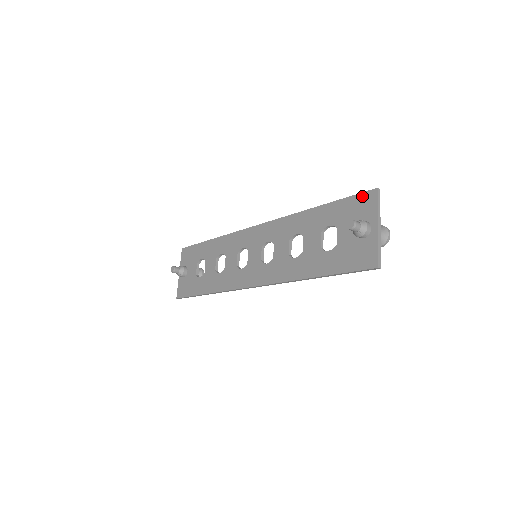
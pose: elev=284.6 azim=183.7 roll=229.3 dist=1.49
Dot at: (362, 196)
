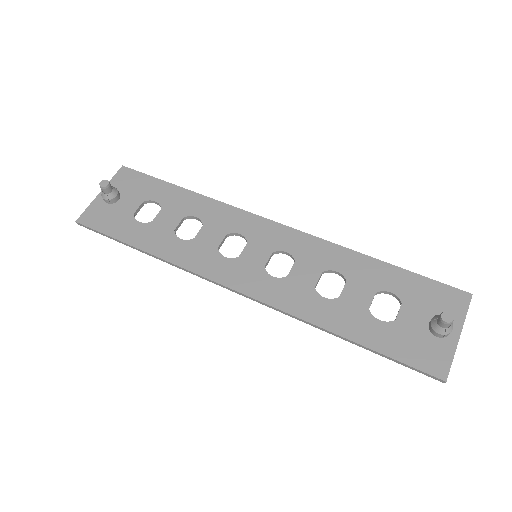
Dot at: (449, 290)
